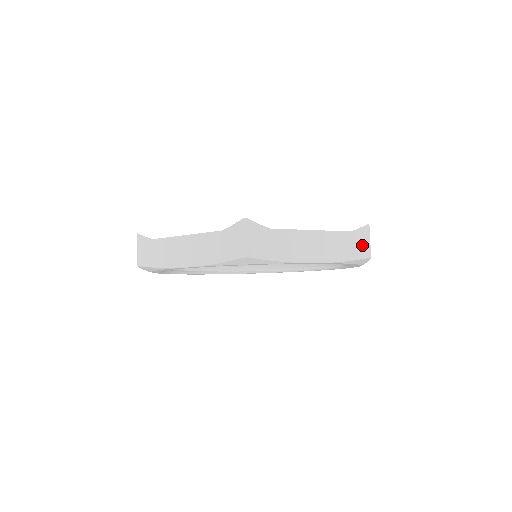
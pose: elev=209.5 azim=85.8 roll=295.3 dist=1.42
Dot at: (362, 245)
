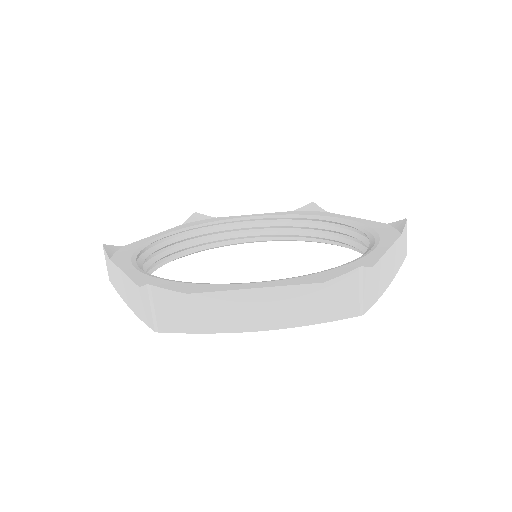
Dot at: (345, 299)
